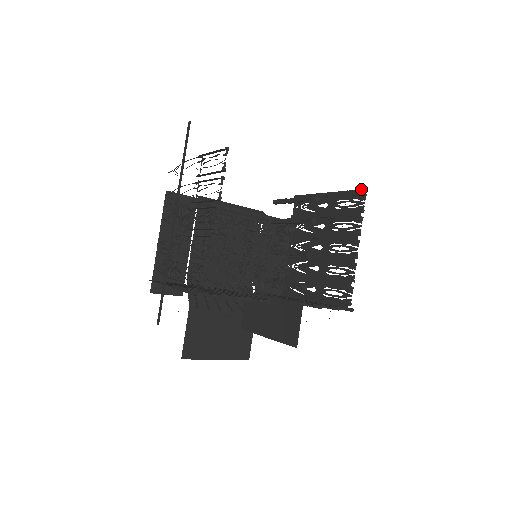
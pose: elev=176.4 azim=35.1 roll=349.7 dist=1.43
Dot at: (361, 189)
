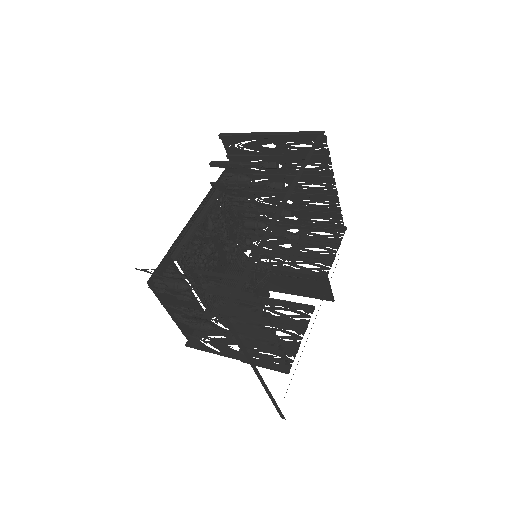
Dot at: (319, 134)
